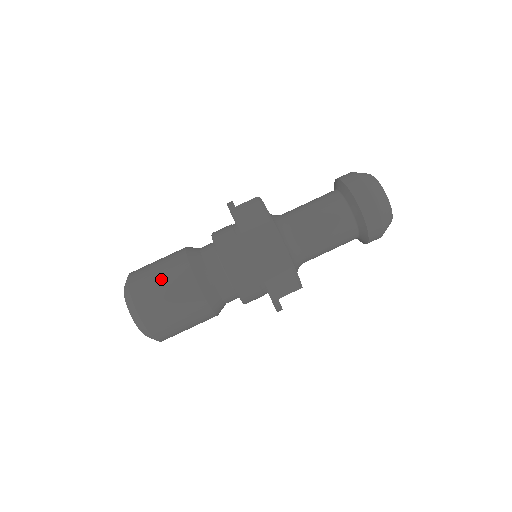
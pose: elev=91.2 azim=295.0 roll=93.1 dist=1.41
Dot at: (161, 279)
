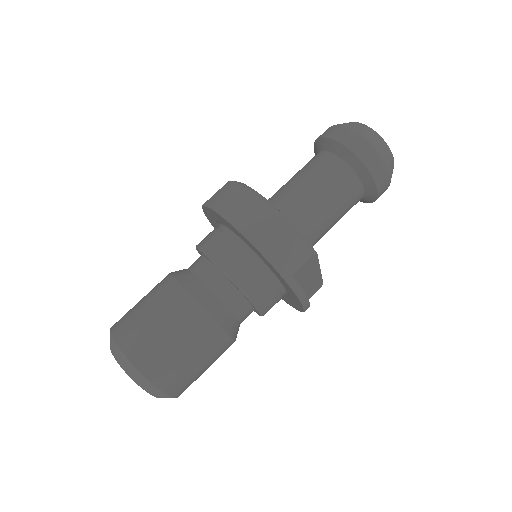
Dot at: (146, 308)
